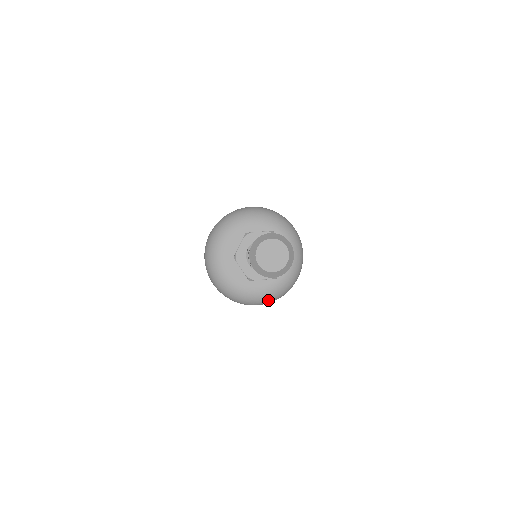
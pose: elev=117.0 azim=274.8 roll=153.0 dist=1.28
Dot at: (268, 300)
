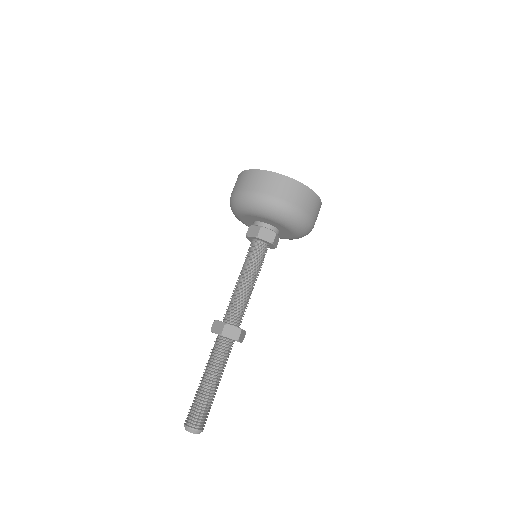
Dot at: occluded
